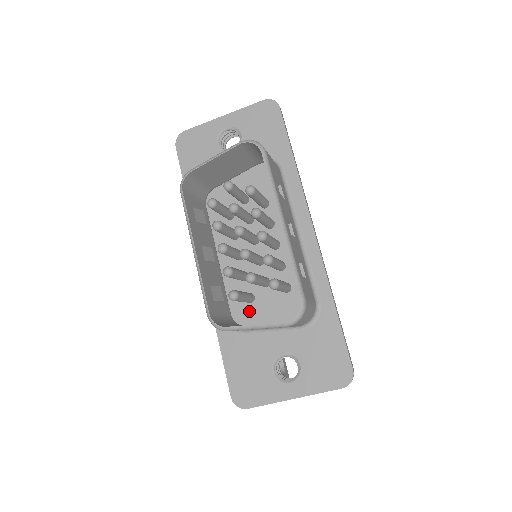
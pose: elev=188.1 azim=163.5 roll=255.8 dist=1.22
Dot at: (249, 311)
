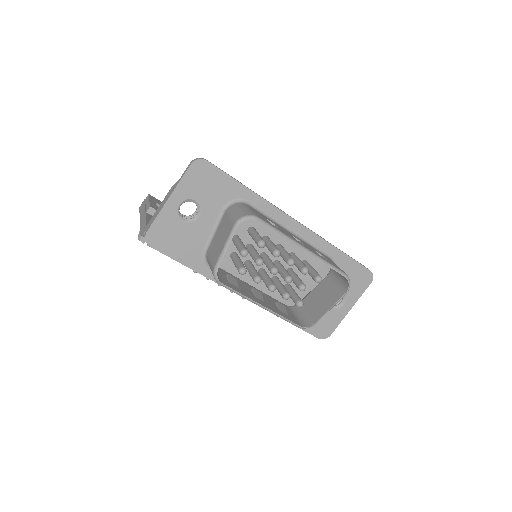
Dot at: occluded
